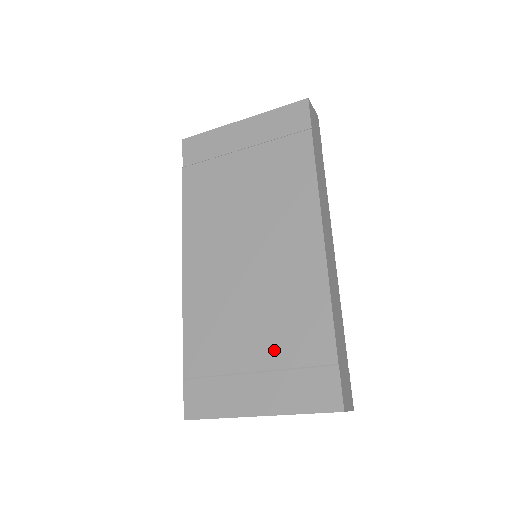
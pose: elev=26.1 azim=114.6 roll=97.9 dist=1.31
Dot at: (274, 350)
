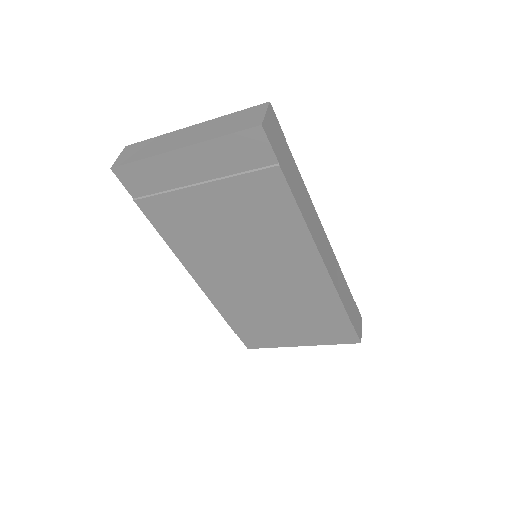
Dot at: (301, 321)
